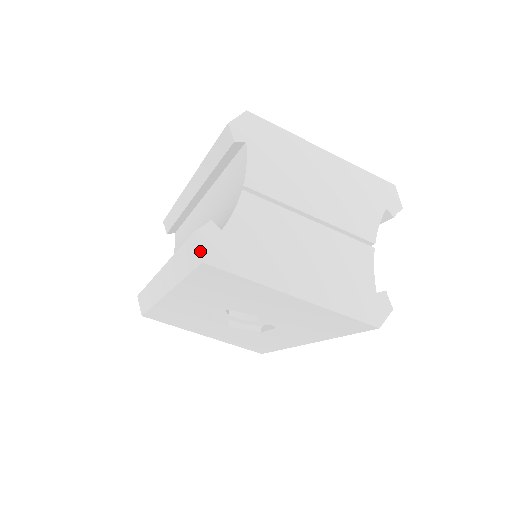
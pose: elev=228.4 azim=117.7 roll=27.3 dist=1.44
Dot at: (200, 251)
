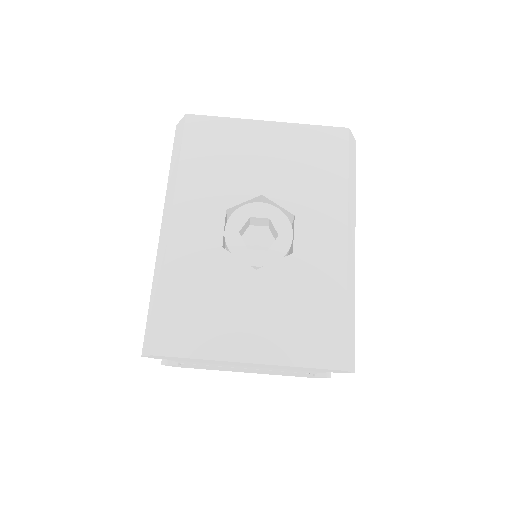
Dot at: (183, 118)
